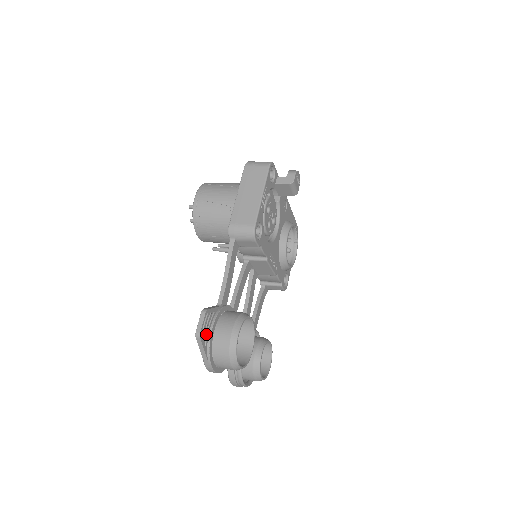
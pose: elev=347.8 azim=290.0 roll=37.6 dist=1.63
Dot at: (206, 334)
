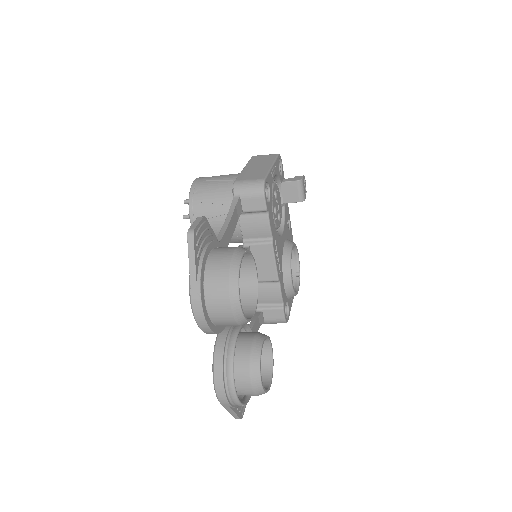
Dot at: (200, 245)
